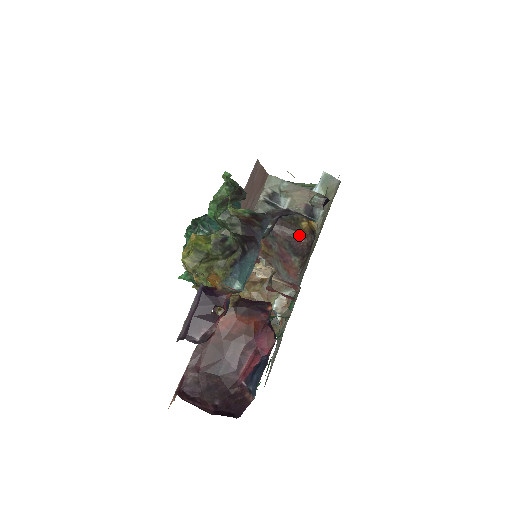
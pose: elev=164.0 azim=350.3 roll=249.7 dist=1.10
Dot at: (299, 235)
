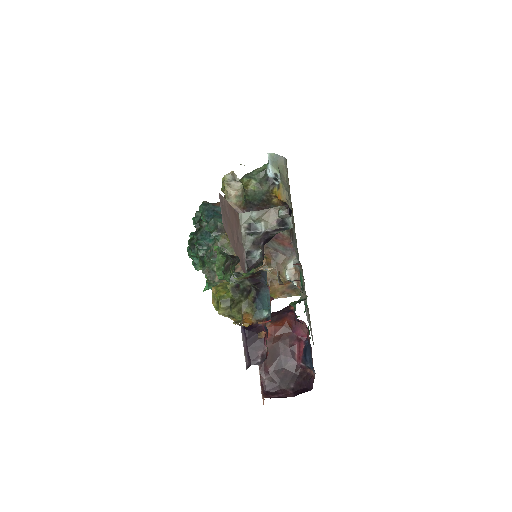
Dot at: occluded
